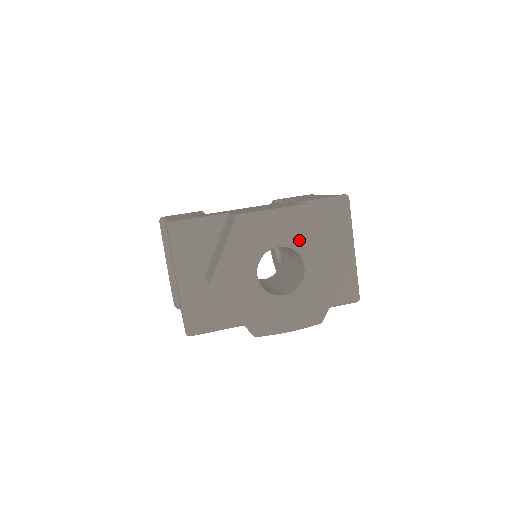
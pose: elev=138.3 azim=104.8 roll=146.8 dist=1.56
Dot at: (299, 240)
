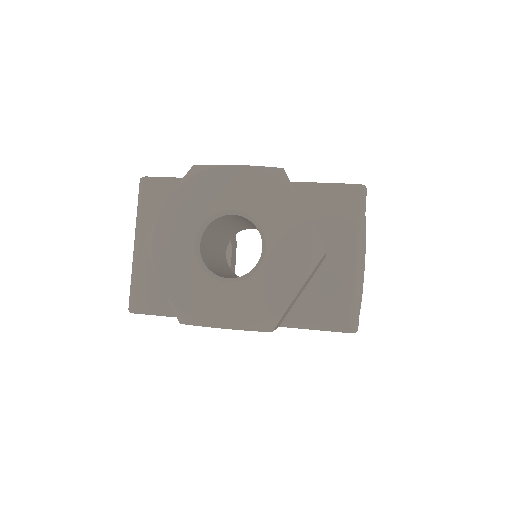
Dot at: (261, 210)
